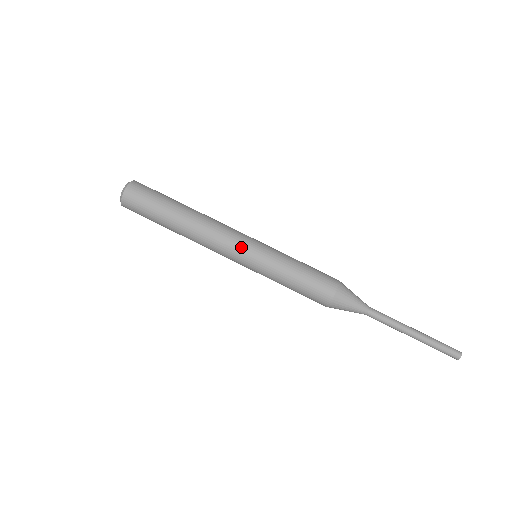
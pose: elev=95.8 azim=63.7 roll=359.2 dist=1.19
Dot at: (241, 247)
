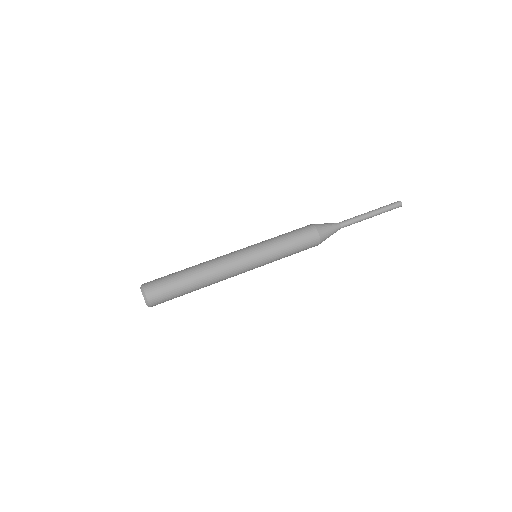
Dot at: (240, 249)
